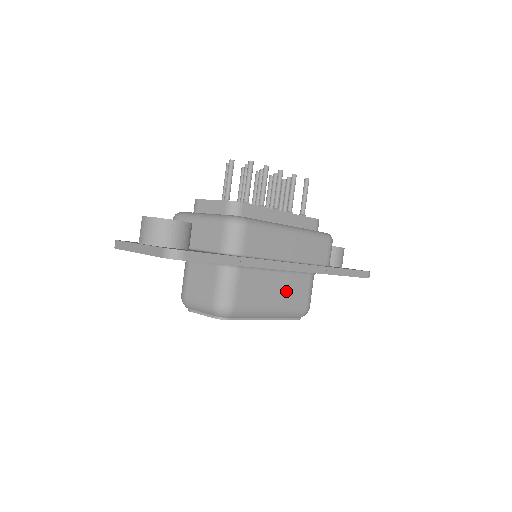
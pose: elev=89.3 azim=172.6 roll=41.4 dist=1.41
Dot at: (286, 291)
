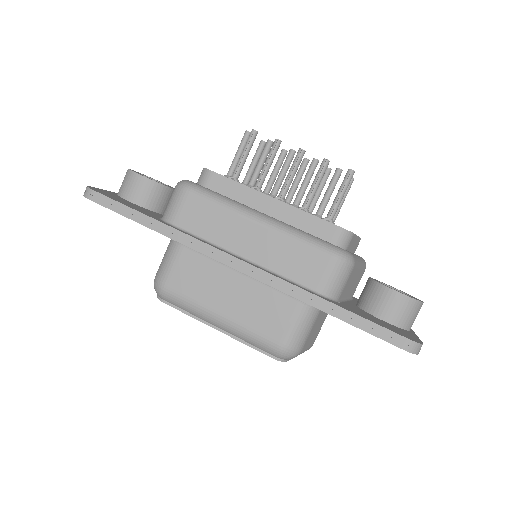
Dot at: (248, 303)
